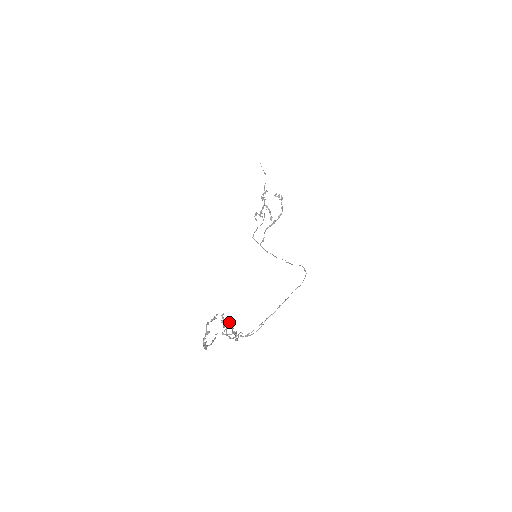
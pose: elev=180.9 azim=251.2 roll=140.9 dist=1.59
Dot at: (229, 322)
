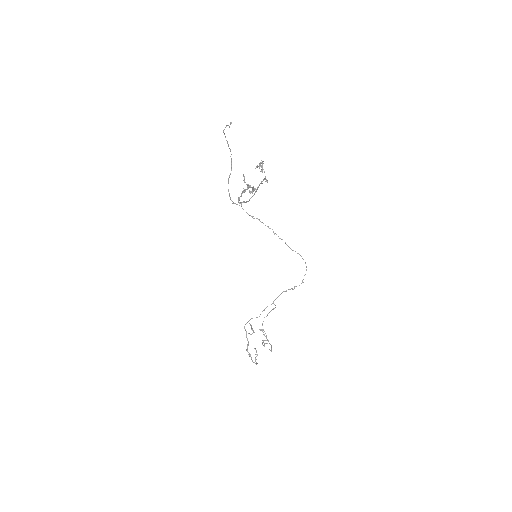
Dot at: occluded
